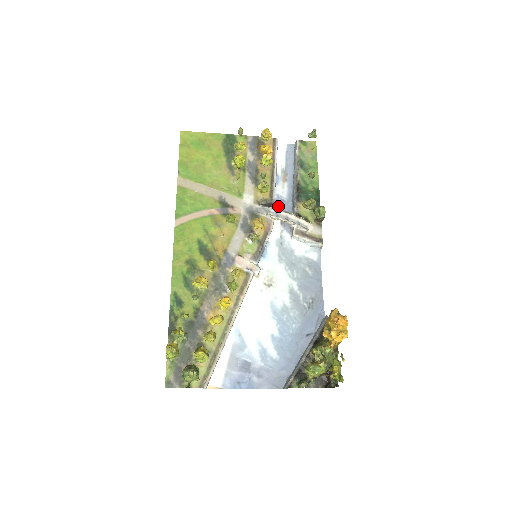
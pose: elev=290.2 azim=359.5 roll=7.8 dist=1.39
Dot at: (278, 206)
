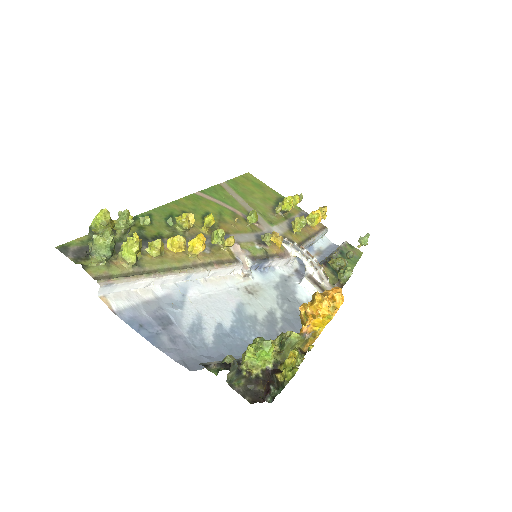
Dot at: (300, 260)
